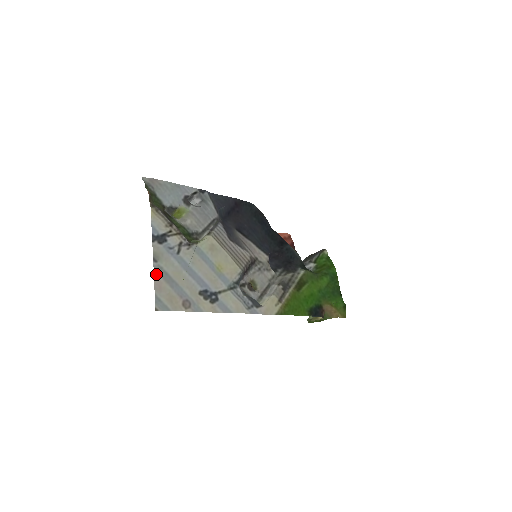
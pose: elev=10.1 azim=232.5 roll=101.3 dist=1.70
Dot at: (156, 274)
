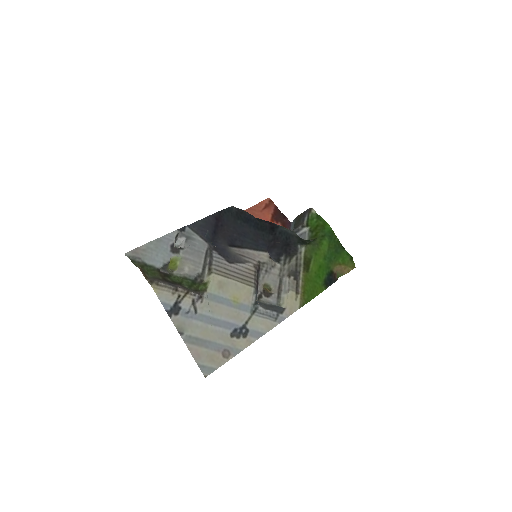
Dot at: (189, 345)
